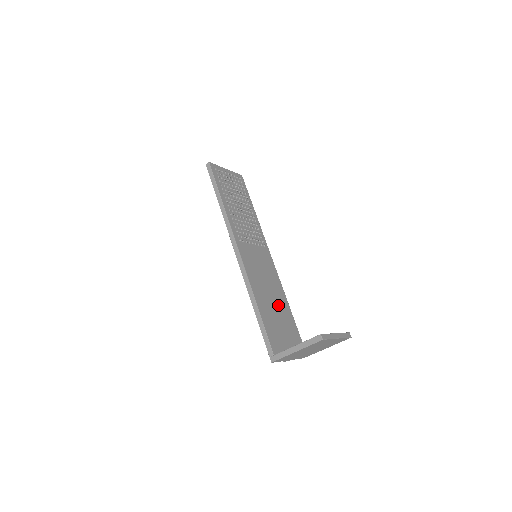
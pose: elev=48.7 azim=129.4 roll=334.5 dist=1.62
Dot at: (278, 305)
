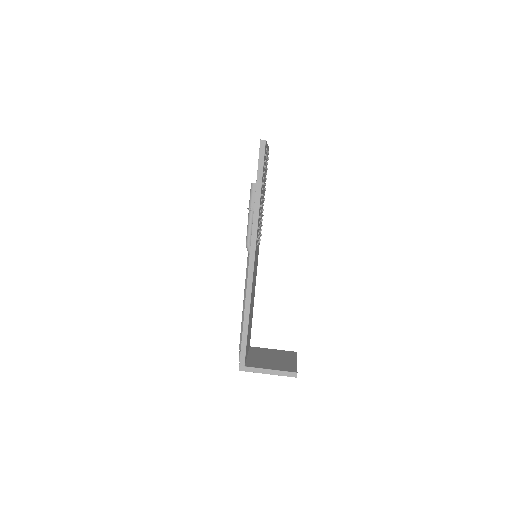
Dot at: (252, 307)
